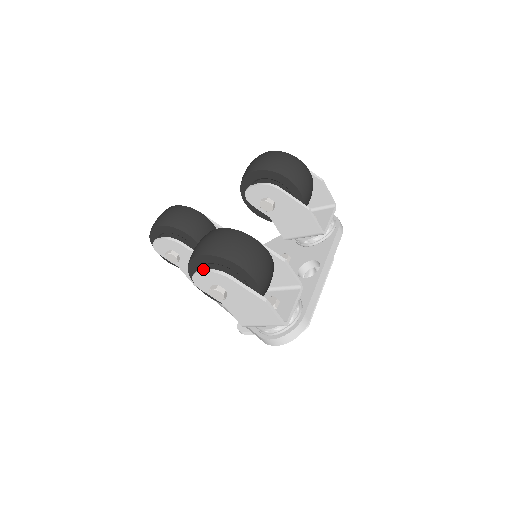
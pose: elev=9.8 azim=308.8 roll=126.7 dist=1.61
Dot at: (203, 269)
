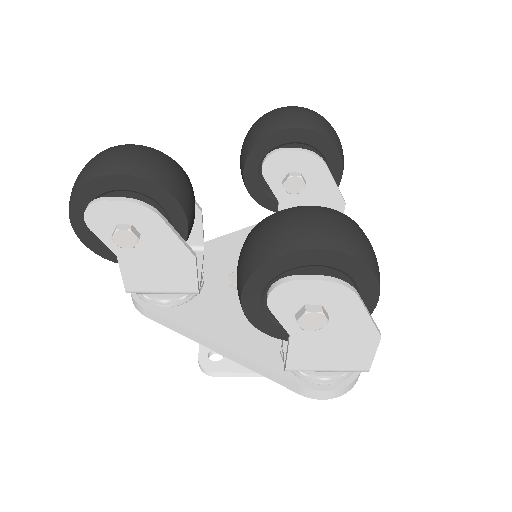
Dot at: occluded
